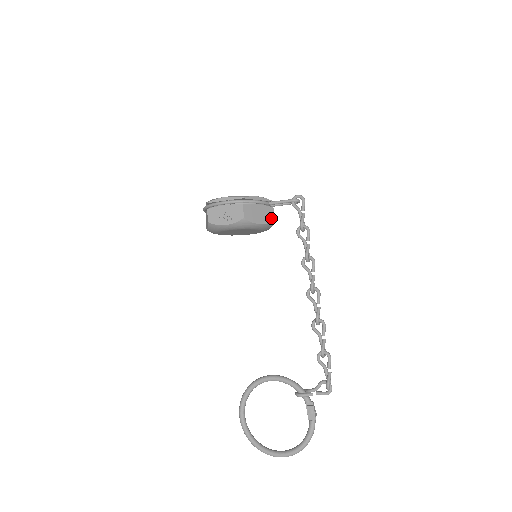
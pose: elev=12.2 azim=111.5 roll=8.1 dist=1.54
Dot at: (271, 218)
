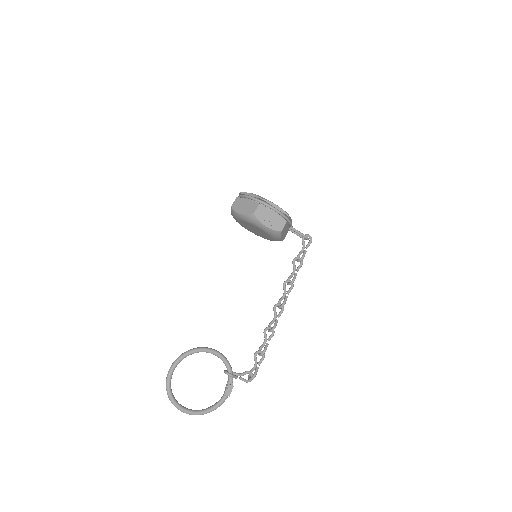
Dot at: (284, 238)
